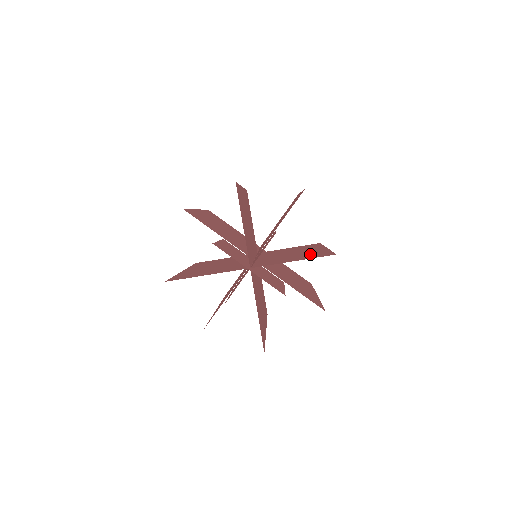
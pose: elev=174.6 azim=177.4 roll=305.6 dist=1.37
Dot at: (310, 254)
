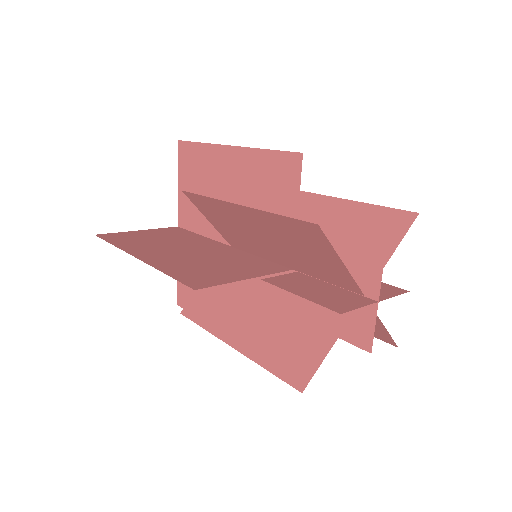
Dot at: occluded
